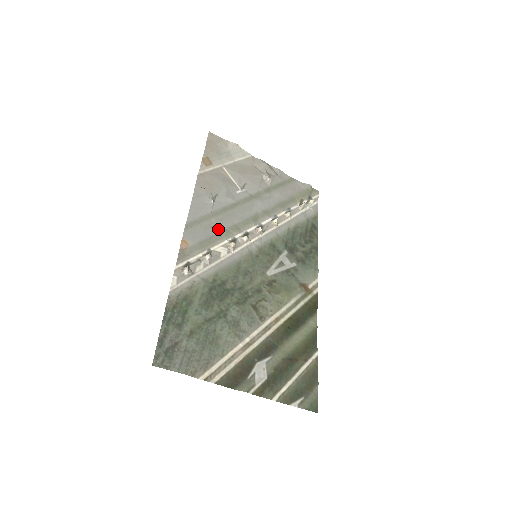
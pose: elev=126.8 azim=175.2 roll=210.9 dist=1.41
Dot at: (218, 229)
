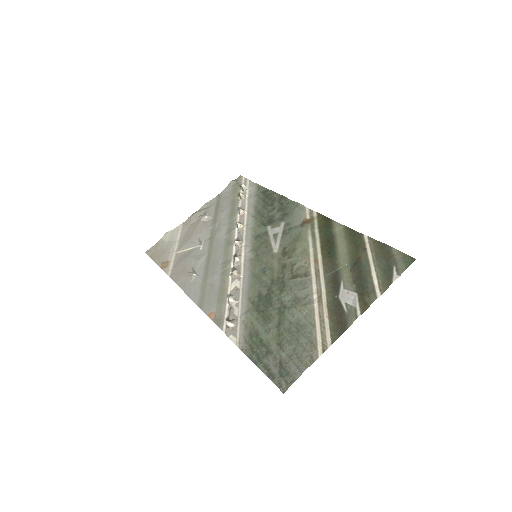
Dot at: (217, 280)
